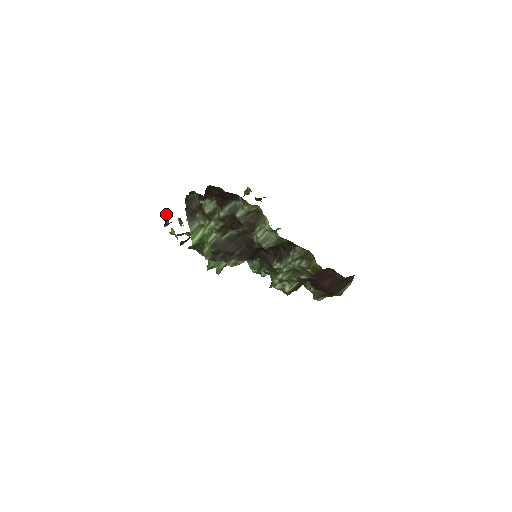
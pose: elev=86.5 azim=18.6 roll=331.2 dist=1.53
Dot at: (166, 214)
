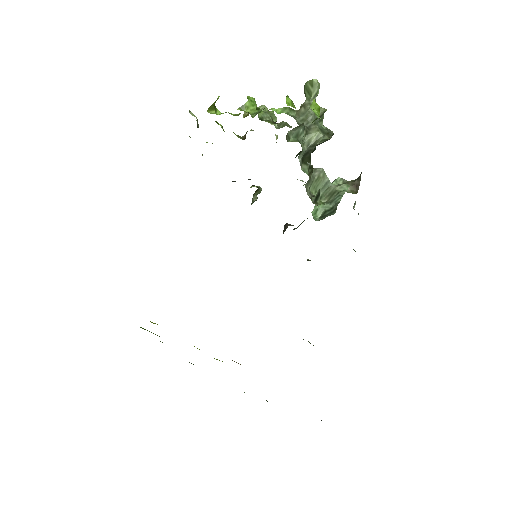
Dot at: occluded
